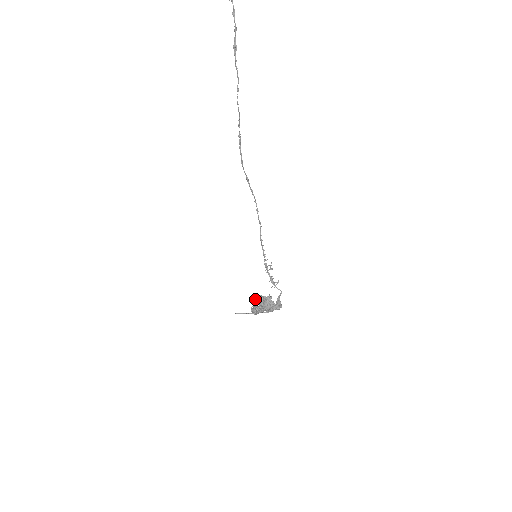
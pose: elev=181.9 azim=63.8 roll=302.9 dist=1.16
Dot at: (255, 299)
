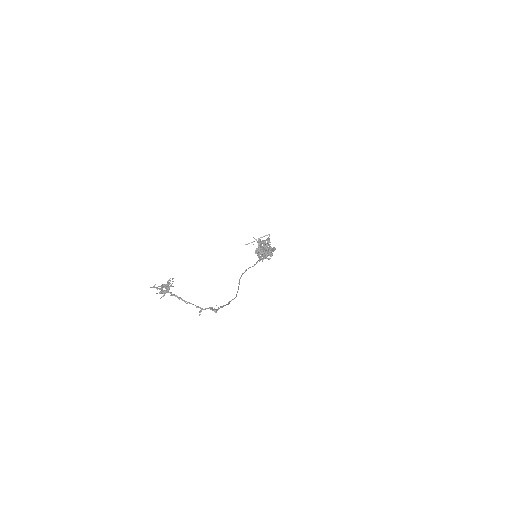
Dot at: (258, 253)
